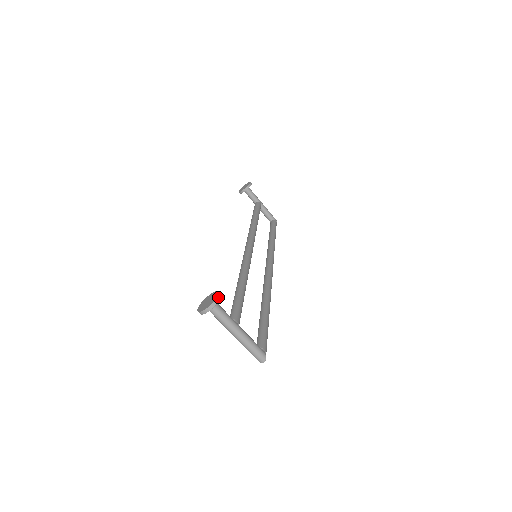
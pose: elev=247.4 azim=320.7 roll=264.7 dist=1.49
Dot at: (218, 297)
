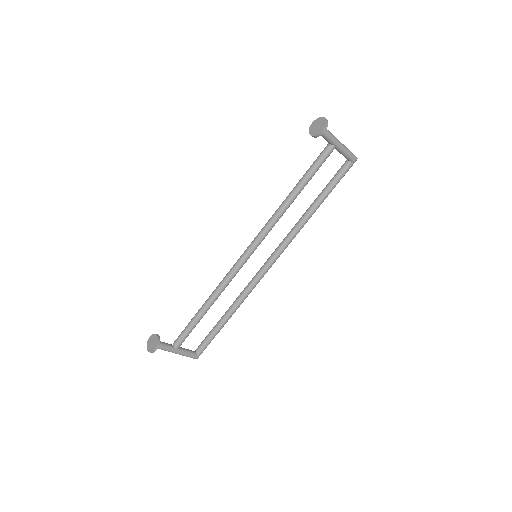
Dot at: (154, 351)
